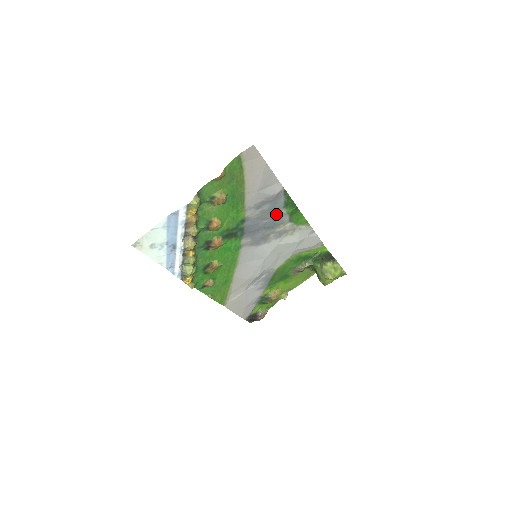
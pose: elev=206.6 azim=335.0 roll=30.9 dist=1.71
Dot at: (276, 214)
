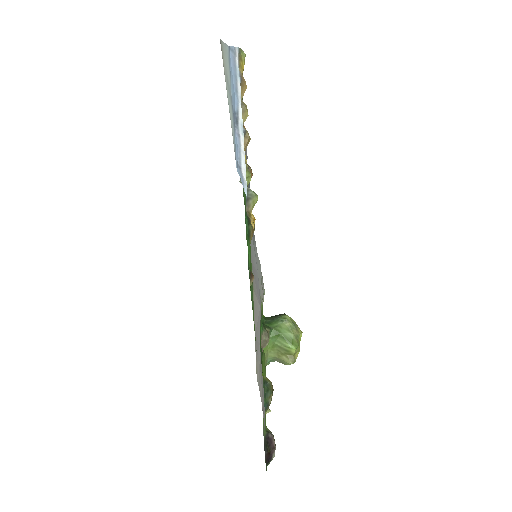
Dot at: occluded
